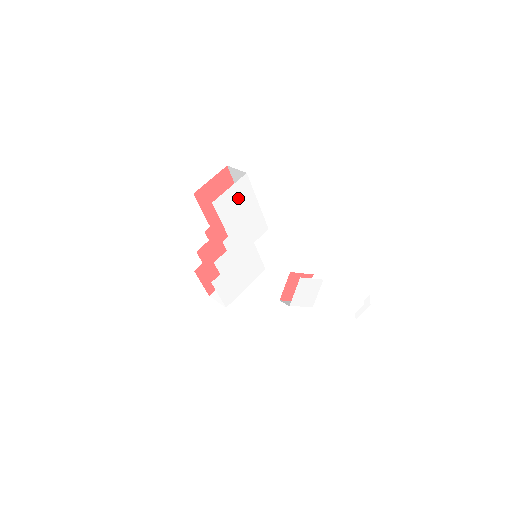
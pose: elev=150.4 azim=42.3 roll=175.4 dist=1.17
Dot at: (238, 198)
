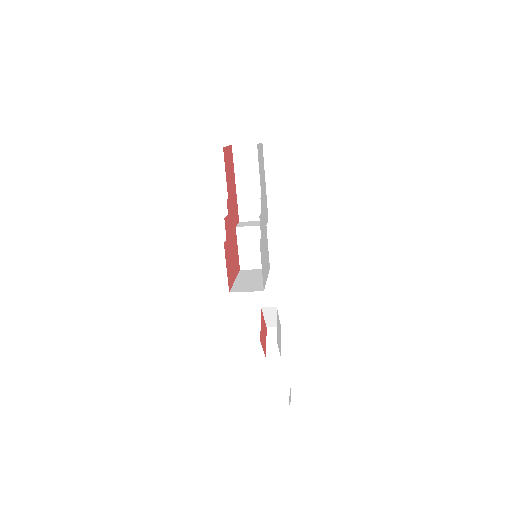
Dot at: (261, 161)
